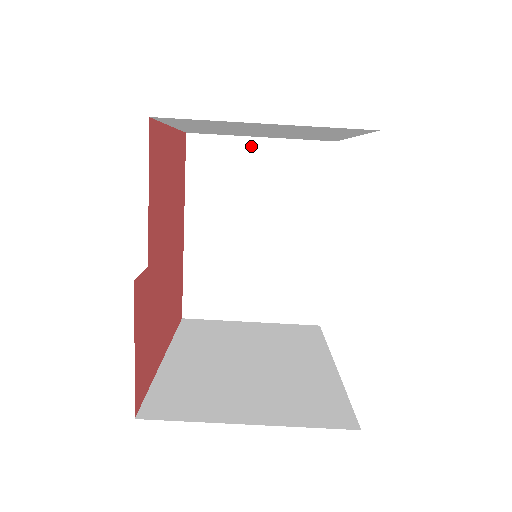
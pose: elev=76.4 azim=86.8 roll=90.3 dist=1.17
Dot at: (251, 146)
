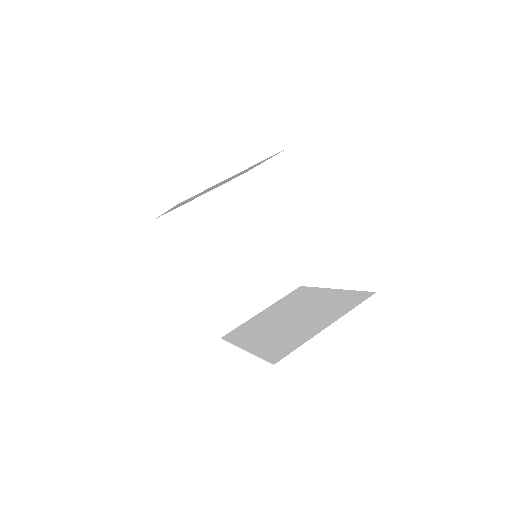
Dot at: (198, 205)
